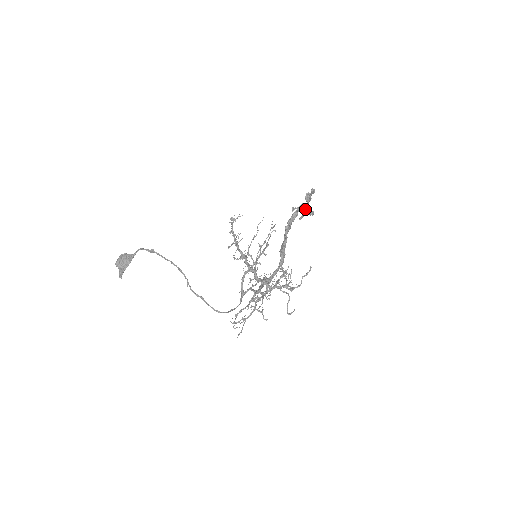
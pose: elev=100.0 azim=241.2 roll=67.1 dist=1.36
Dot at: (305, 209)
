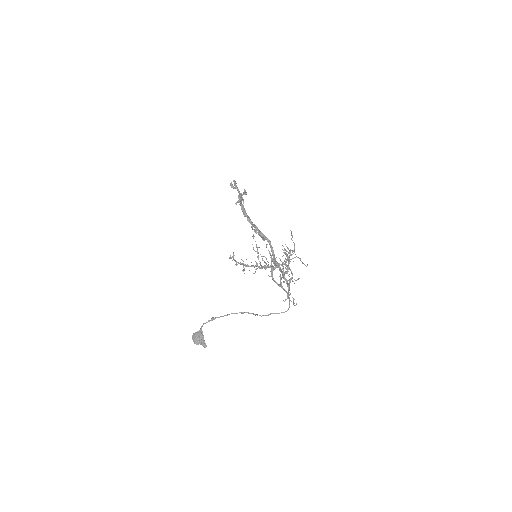
Dot at: (241, 196)
